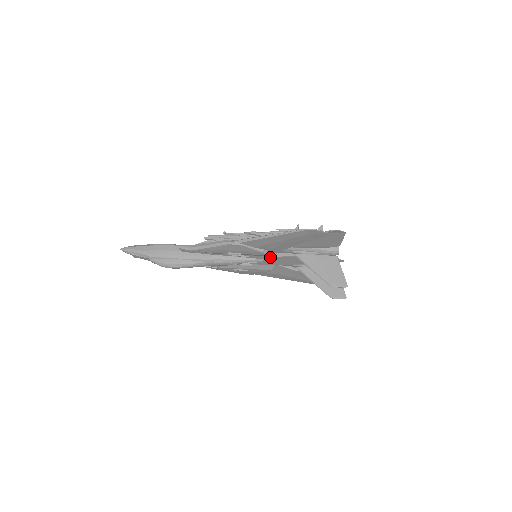
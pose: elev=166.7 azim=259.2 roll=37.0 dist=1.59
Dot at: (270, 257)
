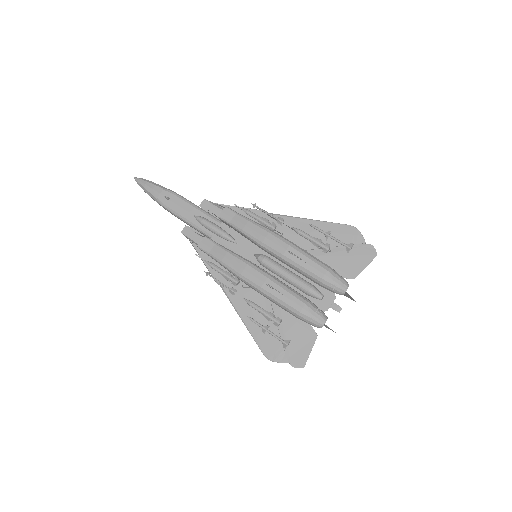
Dot at: occluded
